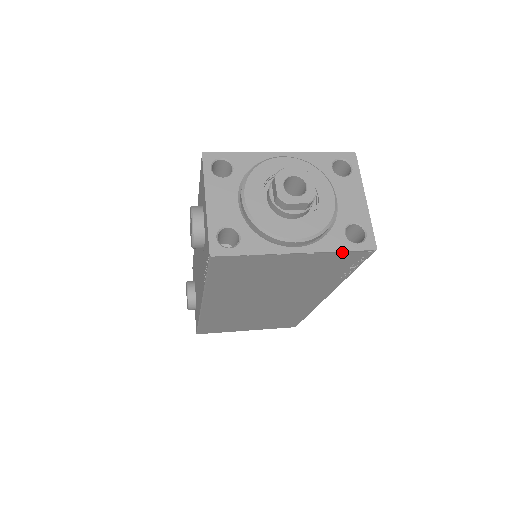
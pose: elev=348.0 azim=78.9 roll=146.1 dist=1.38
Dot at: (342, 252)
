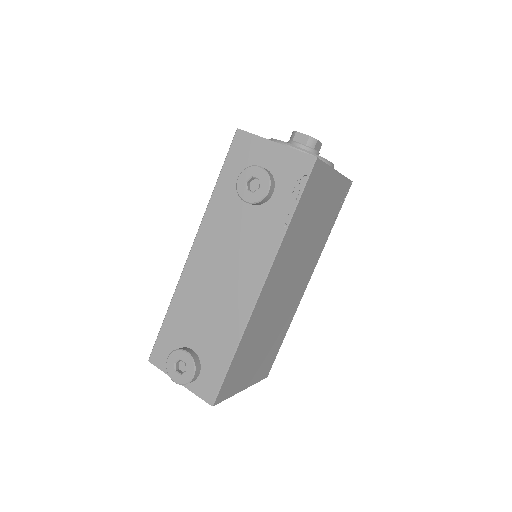
Dot at: (345, 179)
